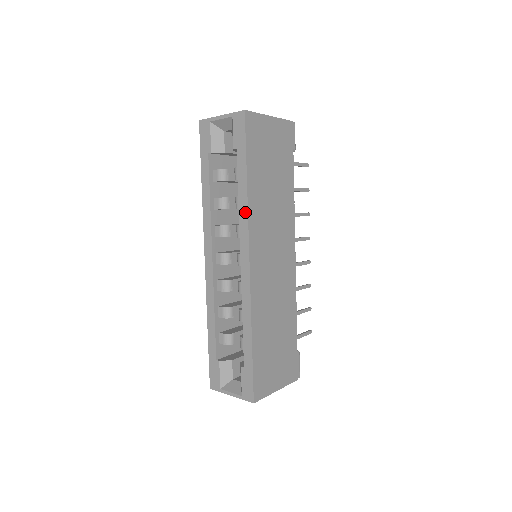
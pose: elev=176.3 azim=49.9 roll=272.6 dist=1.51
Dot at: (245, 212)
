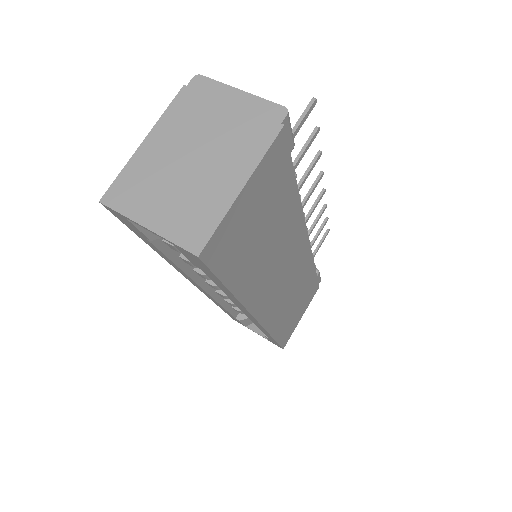
Dot at: (239, 304)
